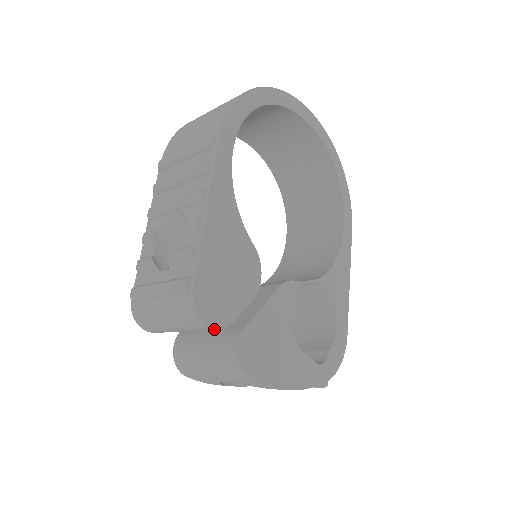
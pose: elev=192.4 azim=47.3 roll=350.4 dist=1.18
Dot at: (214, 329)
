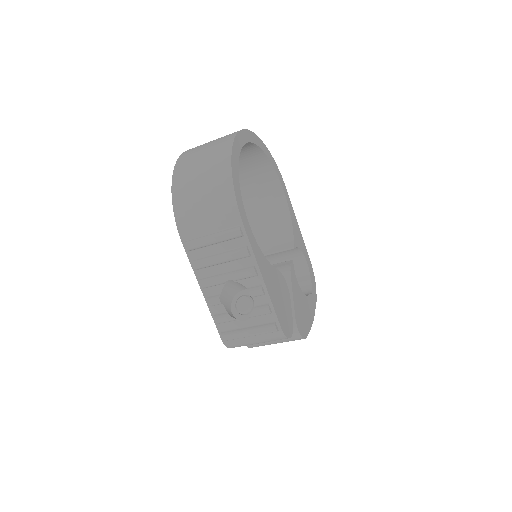
Dot at: (291, 335)
